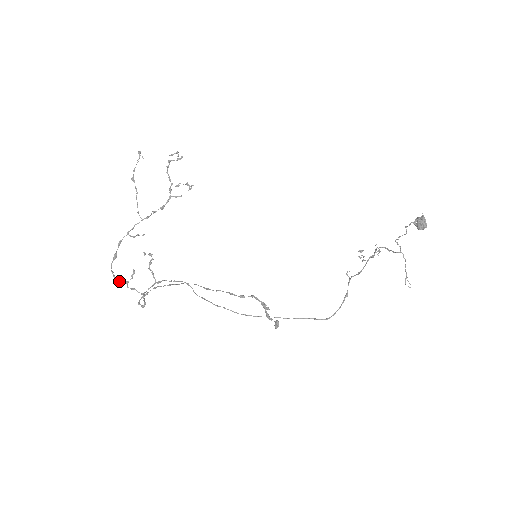
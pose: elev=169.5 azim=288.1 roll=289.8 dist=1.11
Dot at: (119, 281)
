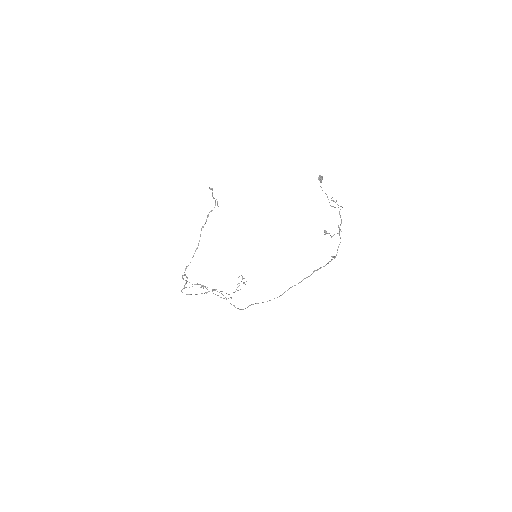
Dot at: occluded
